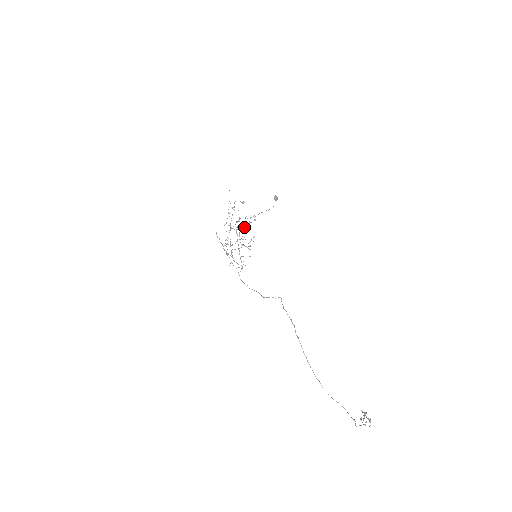
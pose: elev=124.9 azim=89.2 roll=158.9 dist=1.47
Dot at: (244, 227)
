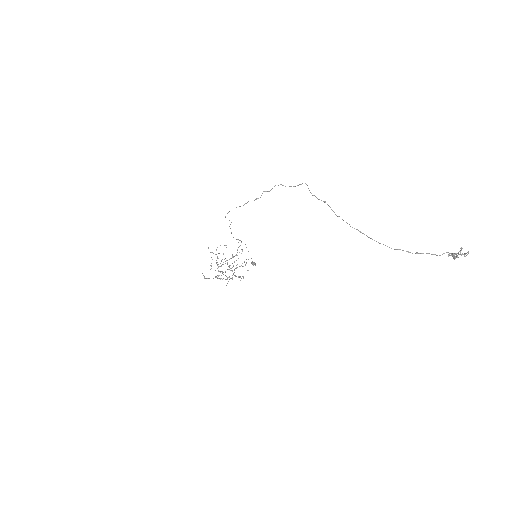
Dot at: (233, 256)
